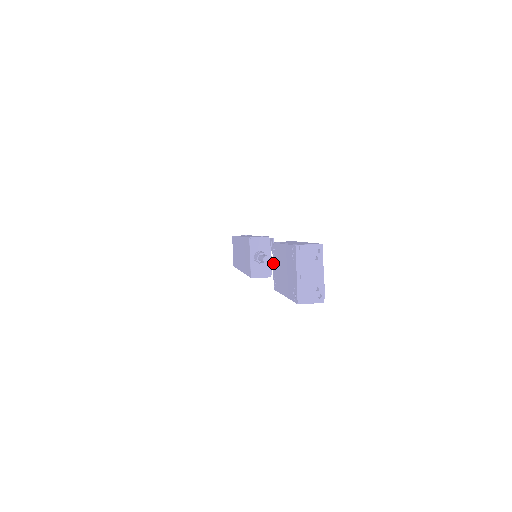
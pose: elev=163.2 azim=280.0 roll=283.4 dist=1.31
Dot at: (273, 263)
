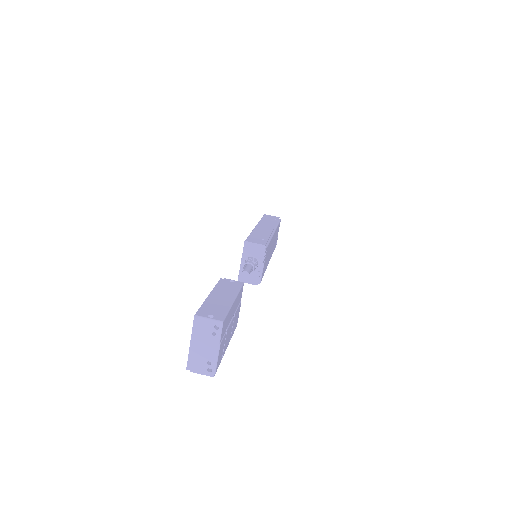
Dot at: occluded
